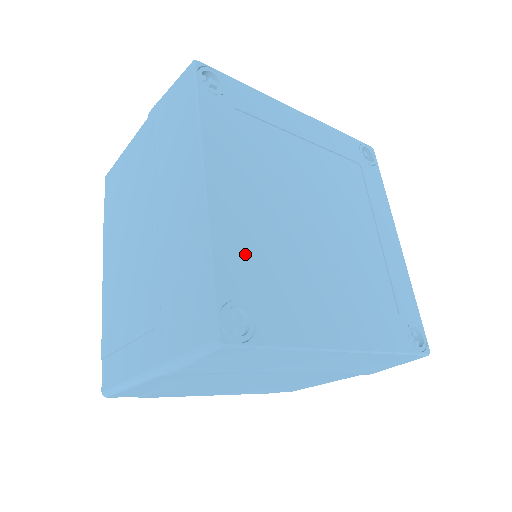
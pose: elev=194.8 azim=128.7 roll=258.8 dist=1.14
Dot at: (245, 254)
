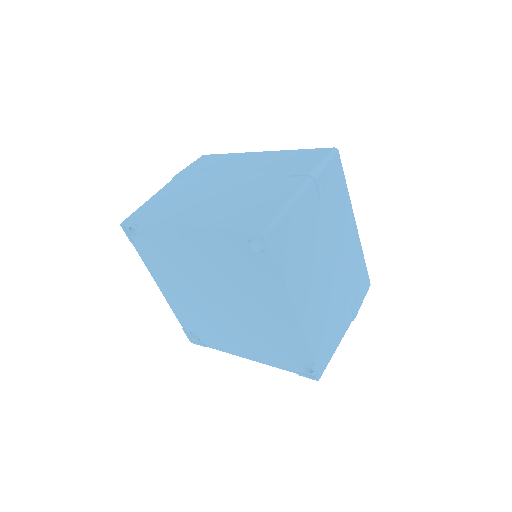
Dot at: occluded
